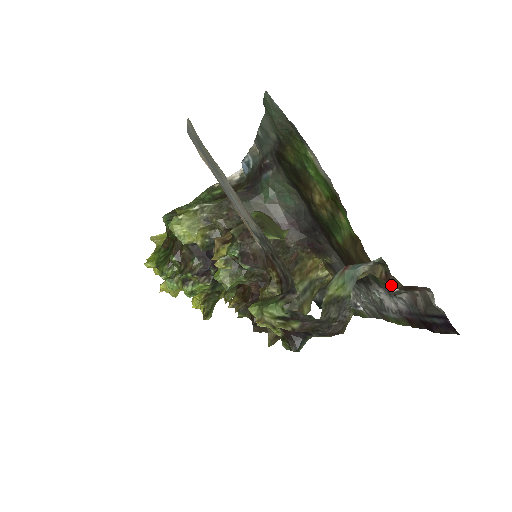
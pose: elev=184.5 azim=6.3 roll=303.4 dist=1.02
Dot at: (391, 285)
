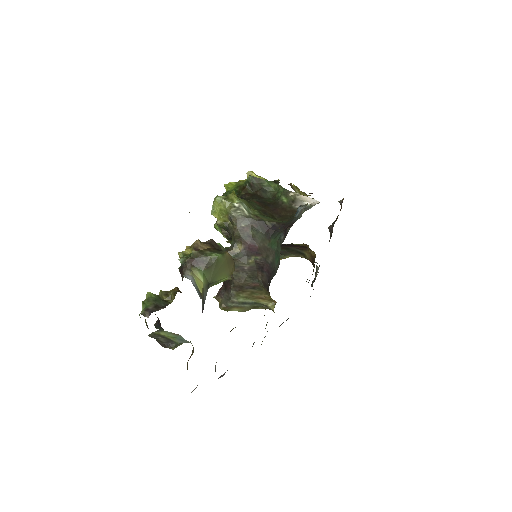
Dot at: occluded
